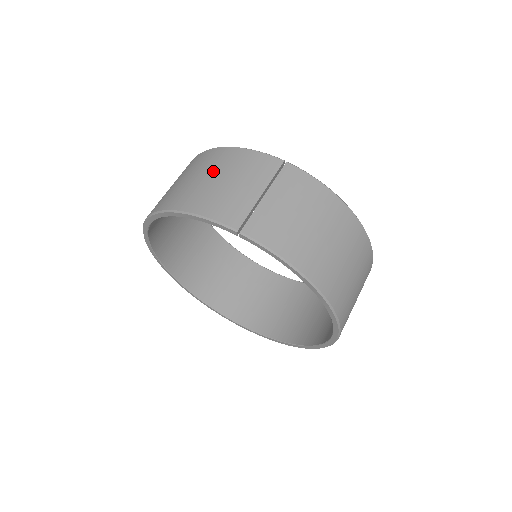
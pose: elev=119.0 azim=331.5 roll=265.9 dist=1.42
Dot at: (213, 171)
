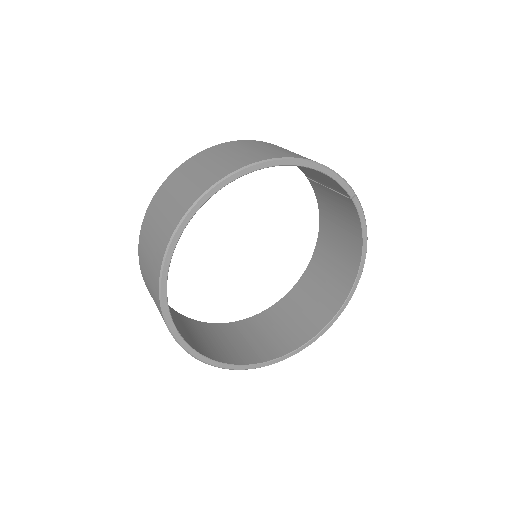
Dot at: occluded
